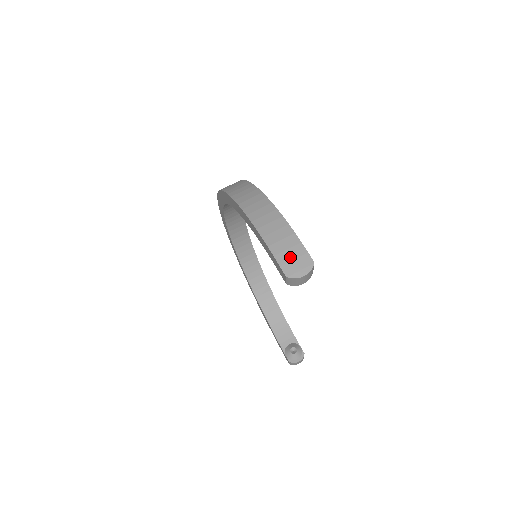
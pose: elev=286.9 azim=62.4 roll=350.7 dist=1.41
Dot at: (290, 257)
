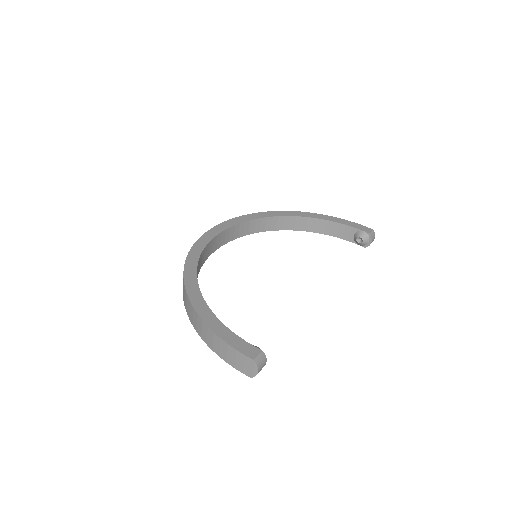
Dot at: (241, 364)
